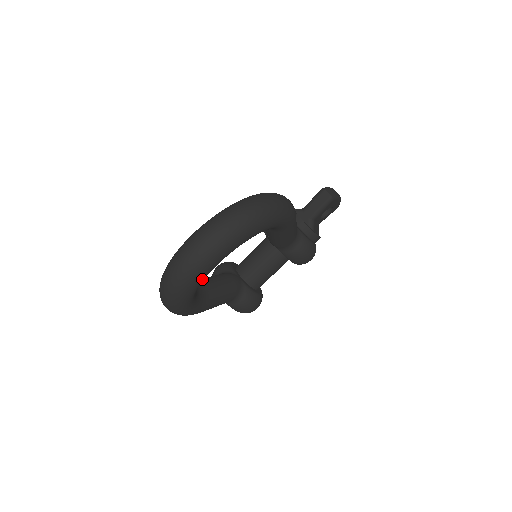
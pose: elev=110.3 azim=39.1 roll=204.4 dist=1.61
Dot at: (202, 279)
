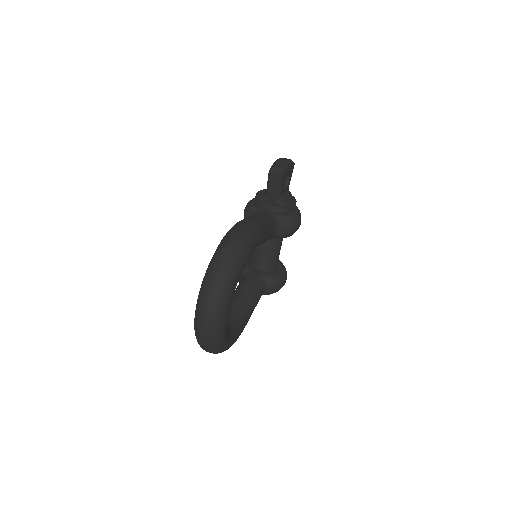
Dot at: (225, 333)
